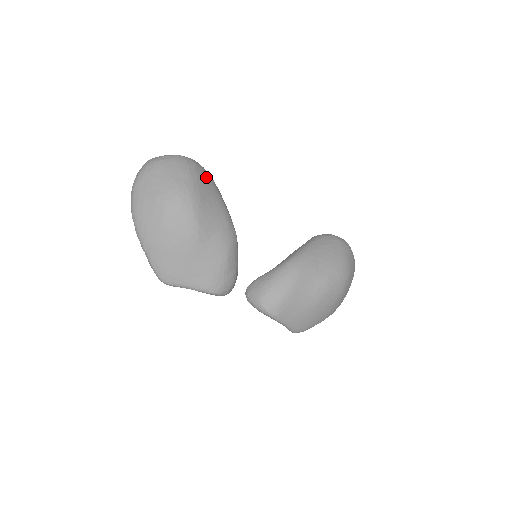
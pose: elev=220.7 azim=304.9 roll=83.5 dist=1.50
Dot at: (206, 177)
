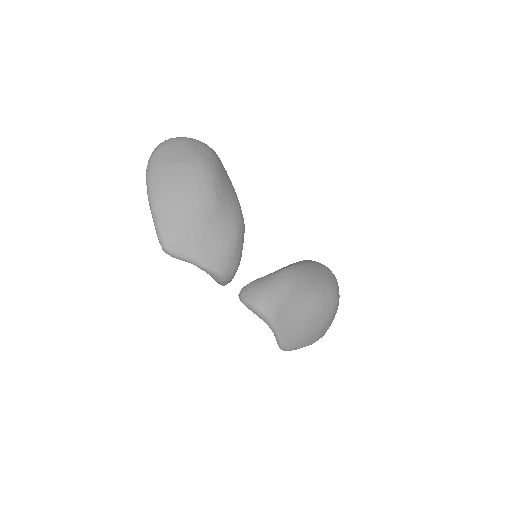
Dot at: occluded
